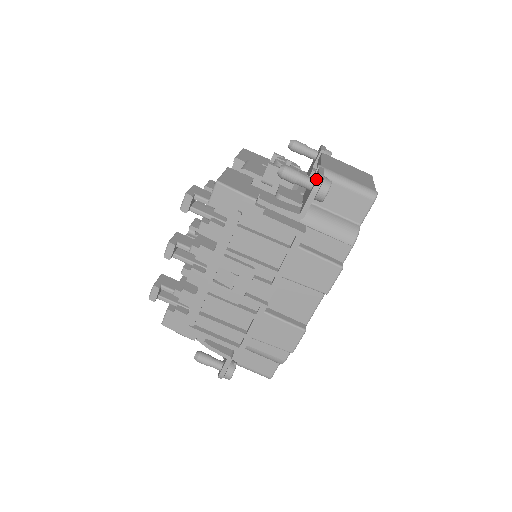
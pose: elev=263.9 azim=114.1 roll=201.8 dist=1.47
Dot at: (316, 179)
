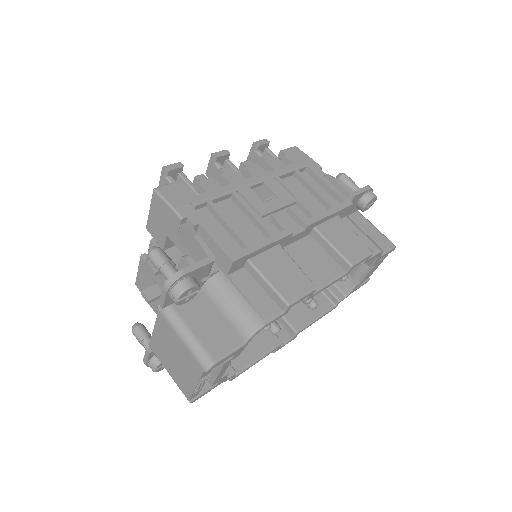
Dot at: occluded
